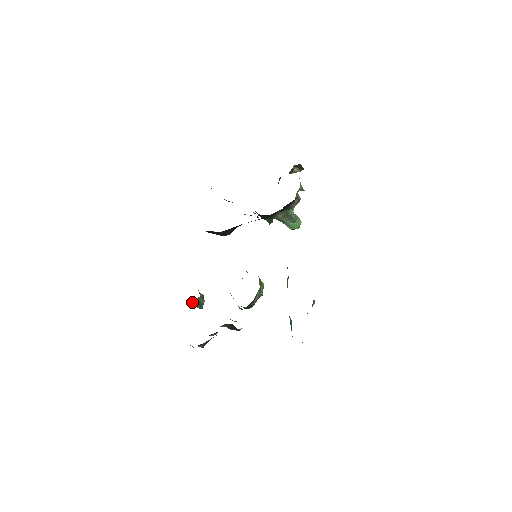
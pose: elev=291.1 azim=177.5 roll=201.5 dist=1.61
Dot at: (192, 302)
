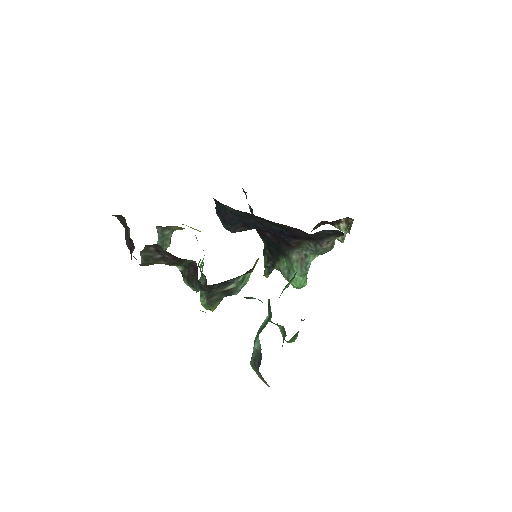
Dot at: (161, 227)
